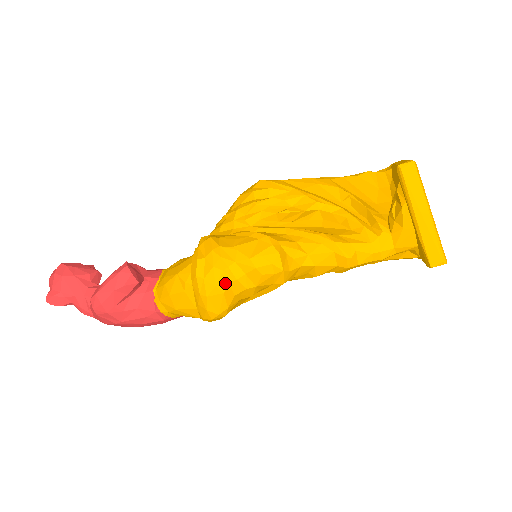
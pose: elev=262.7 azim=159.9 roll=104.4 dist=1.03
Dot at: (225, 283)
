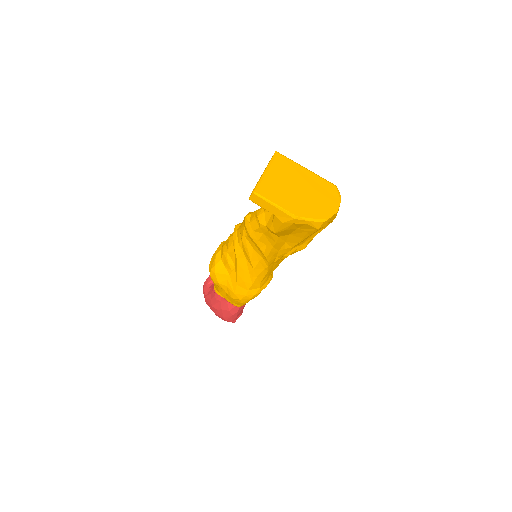
Dot at: (220, 250)
